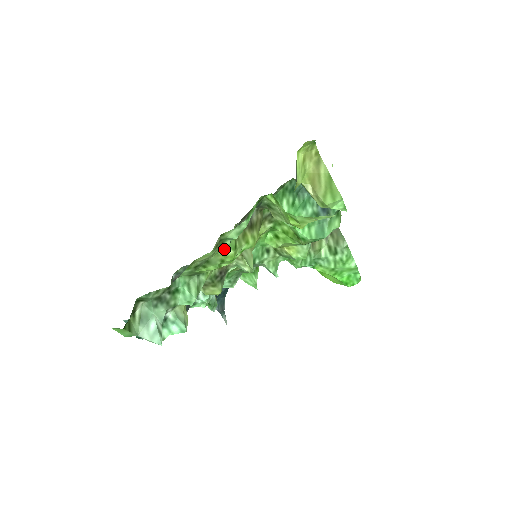
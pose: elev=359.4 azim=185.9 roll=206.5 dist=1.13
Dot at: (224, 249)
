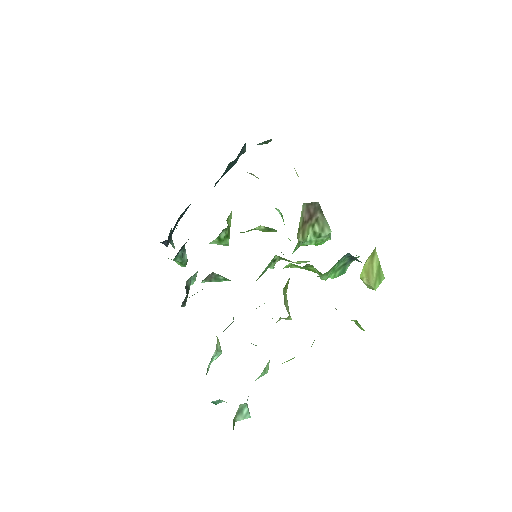
Dot at: occluded
